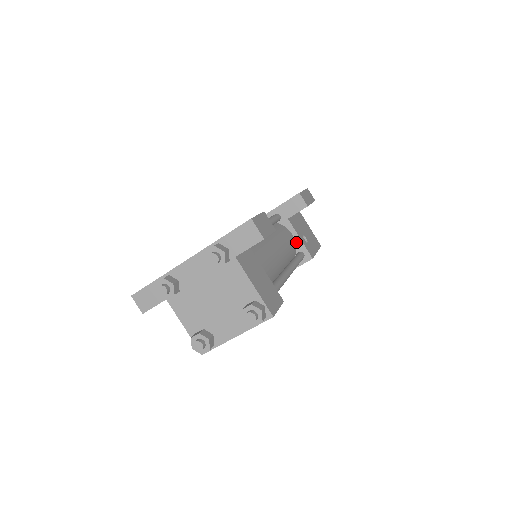
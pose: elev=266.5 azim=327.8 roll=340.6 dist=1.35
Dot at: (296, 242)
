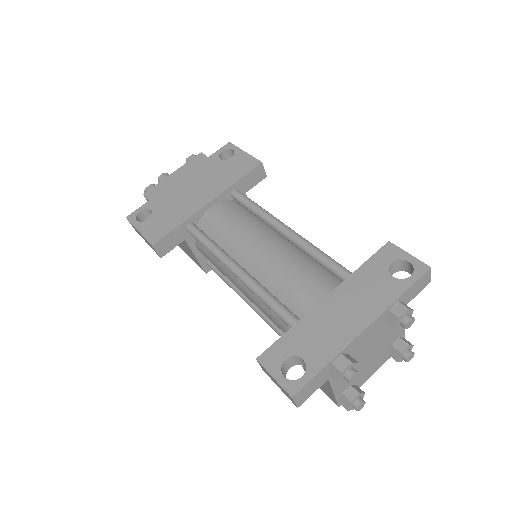
Dot at: occluded
